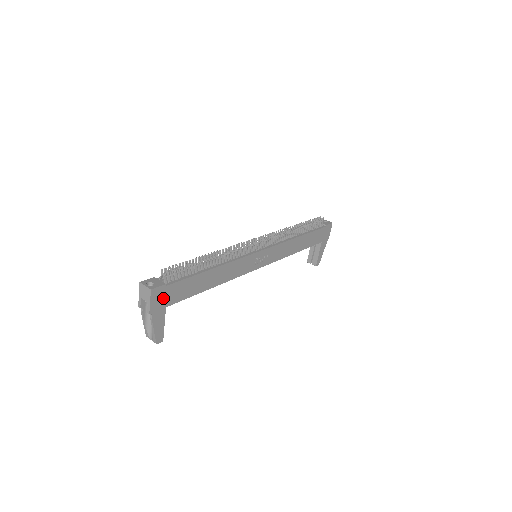
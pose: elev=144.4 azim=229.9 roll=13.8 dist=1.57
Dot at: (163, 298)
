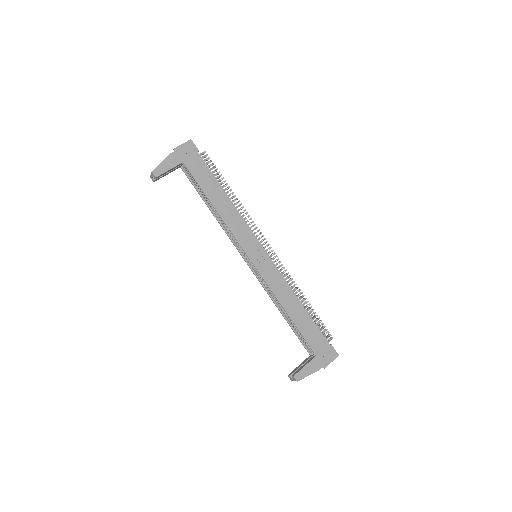
Dot at: (189, 155)
